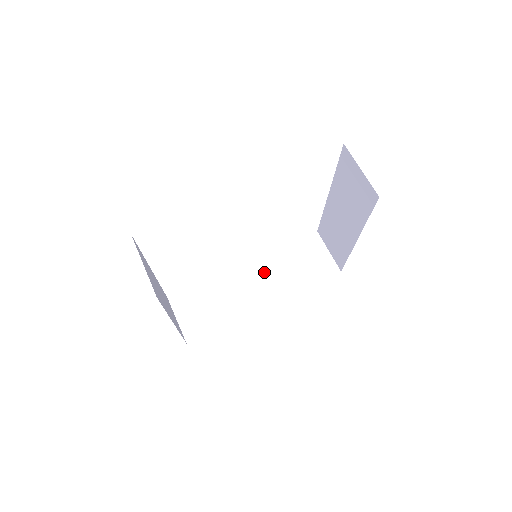
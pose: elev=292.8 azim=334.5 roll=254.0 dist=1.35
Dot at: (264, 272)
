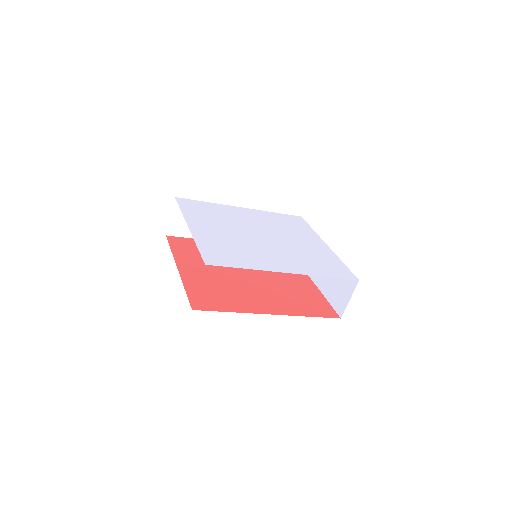
Dot at: occluded
